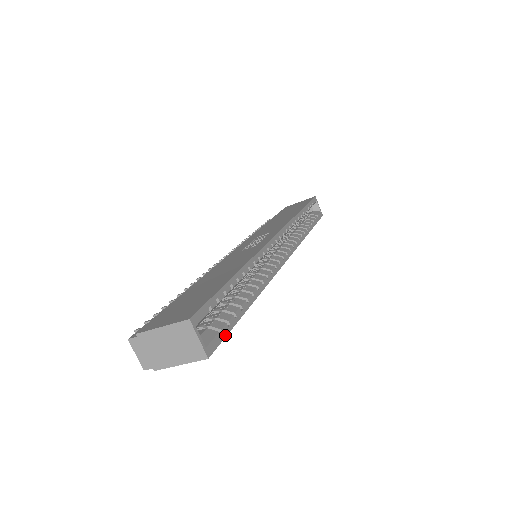
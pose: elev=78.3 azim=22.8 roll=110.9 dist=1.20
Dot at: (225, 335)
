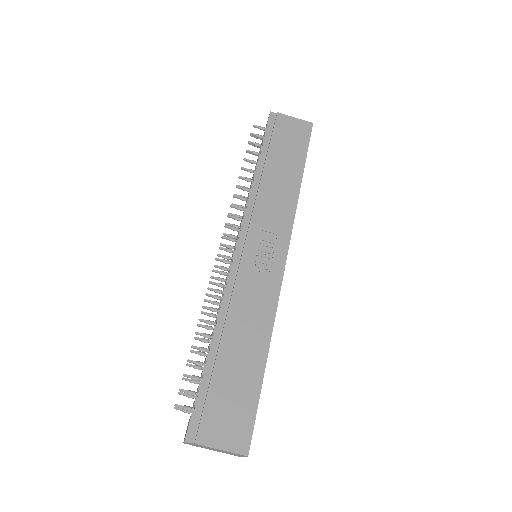
Dot at: occluded
